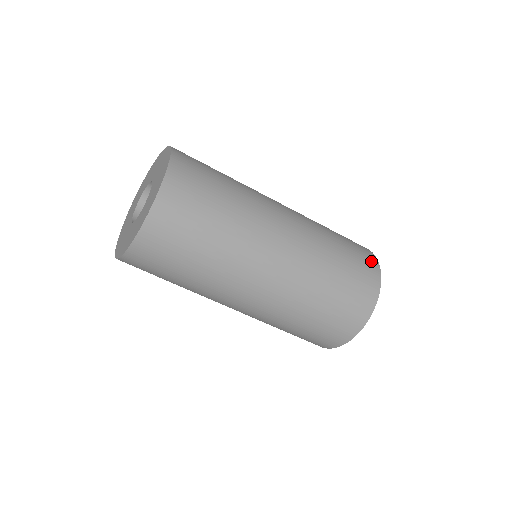
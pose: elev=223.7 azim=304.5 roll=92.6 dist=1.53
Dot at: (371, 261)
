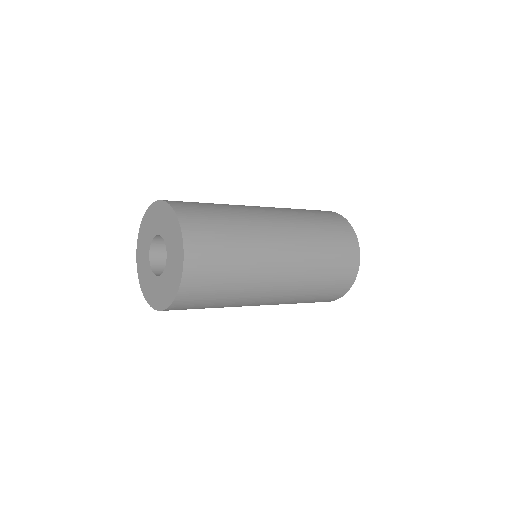
Dot at: (353, 261)
